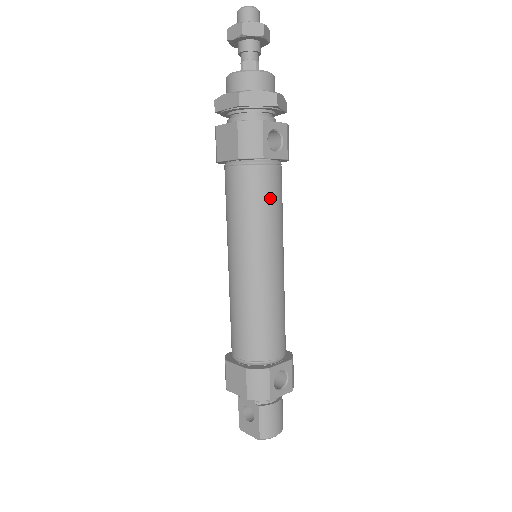
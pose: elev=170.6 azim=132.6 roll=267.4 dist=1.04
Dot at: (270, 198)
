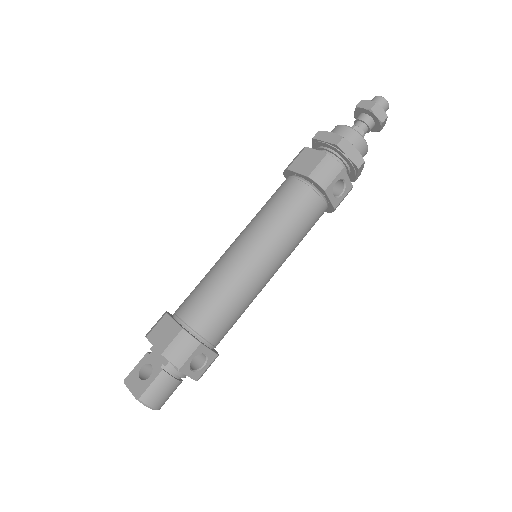
Dot at: (305, 222)
